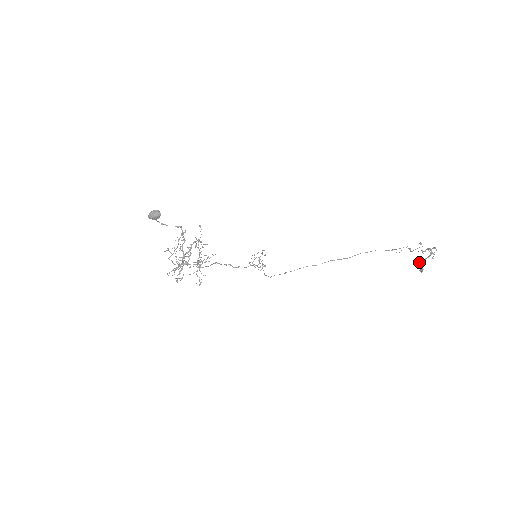
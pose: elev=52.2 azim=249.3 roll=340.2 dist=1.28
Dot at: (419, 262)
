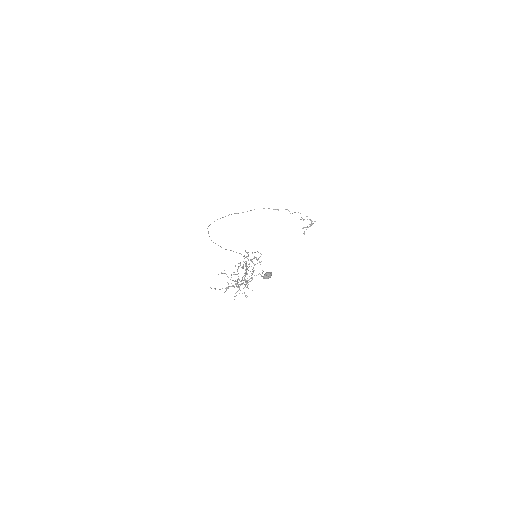
Dot at: occluded
